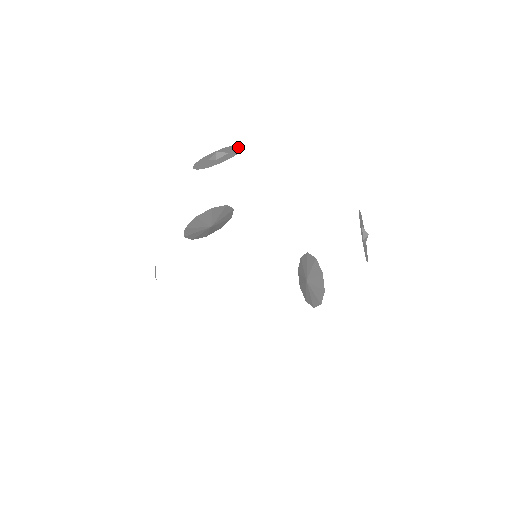
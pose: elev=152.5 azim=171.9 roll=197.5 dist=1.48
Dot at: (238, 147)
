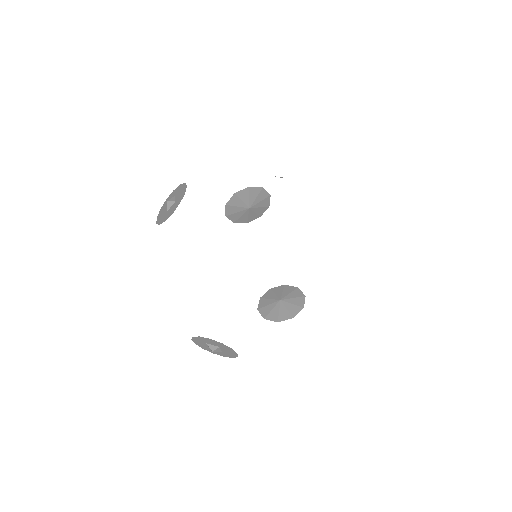
Dot at: occluded
